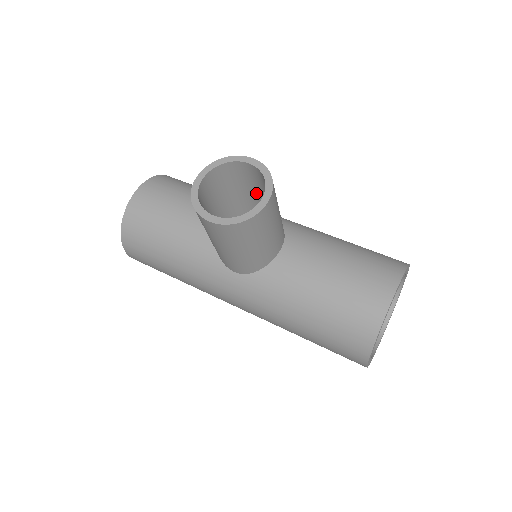
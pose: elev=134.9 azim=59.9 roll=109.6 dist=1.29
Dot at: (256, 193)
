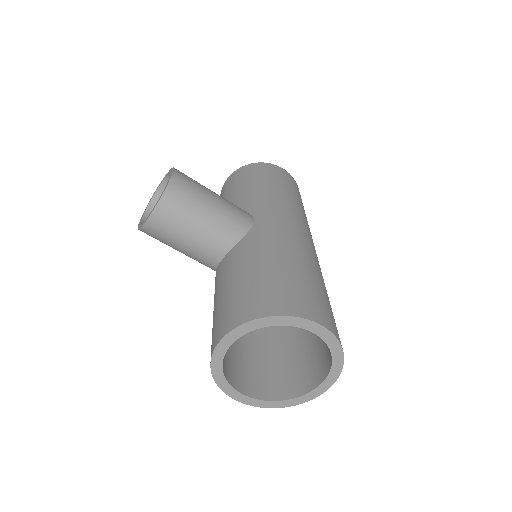
Dot at: occluded
